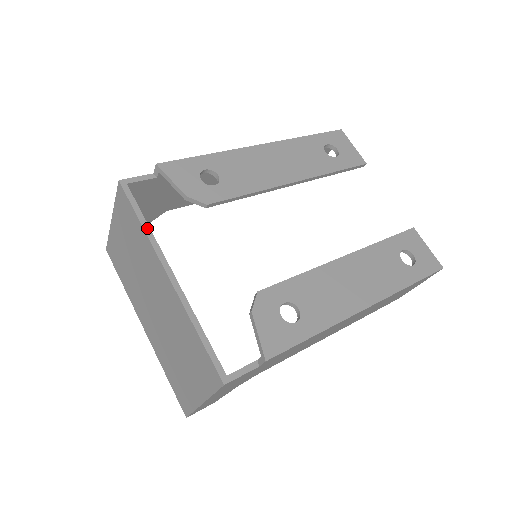
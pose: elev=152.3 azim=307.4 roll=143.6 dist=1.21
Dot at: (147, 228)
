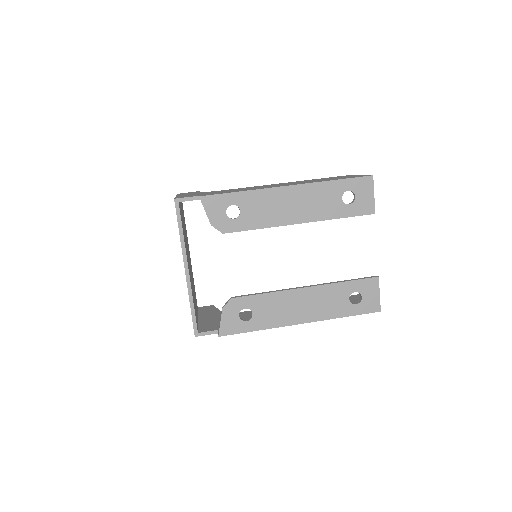
Dot at: (182, 237)
